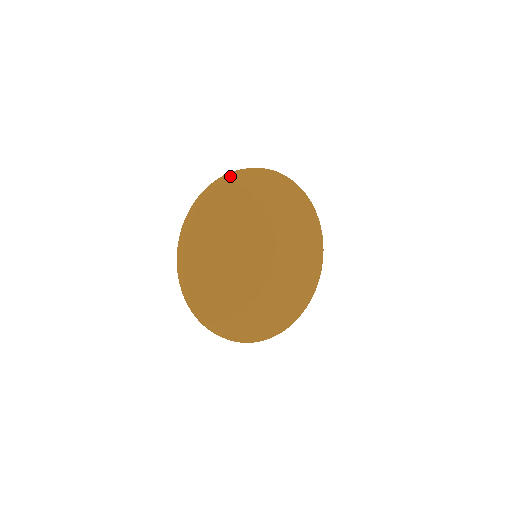
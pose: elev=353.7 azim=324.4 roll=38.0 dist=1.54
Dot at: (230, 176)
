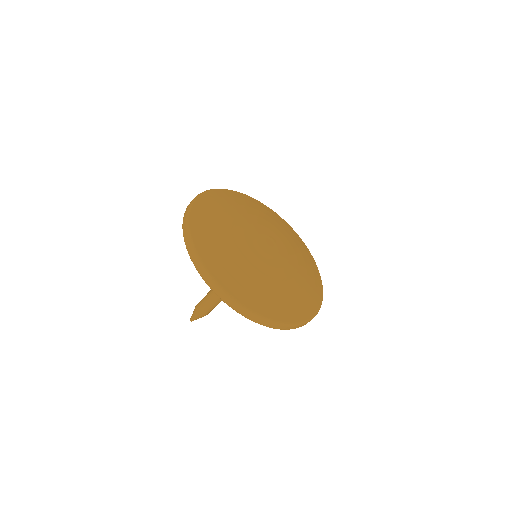
Dot at: occluded
